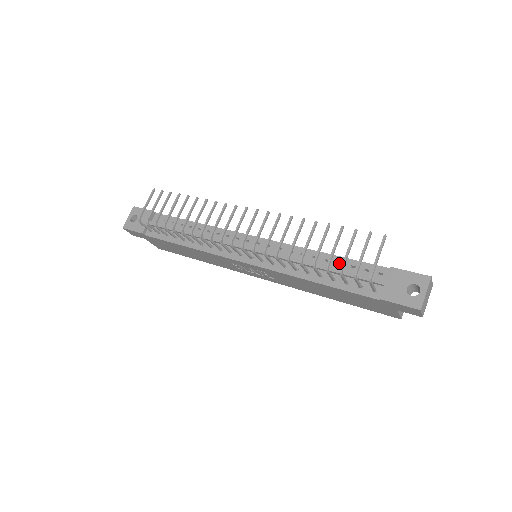
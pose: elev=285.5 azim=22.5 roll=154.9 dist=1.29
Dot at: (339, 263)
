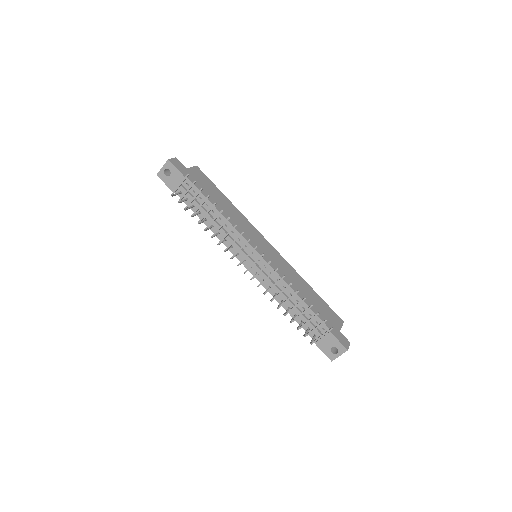
Dot at: (304, 306)
